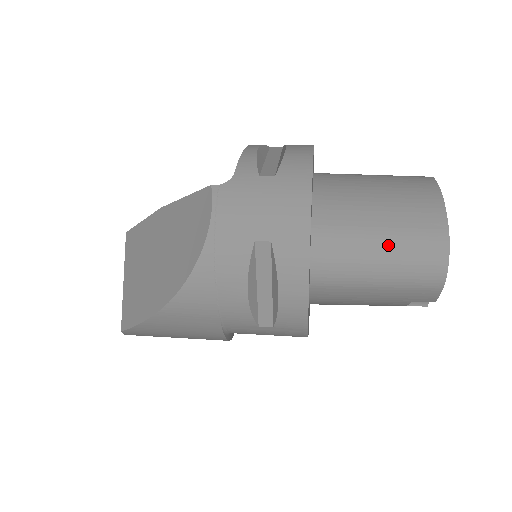
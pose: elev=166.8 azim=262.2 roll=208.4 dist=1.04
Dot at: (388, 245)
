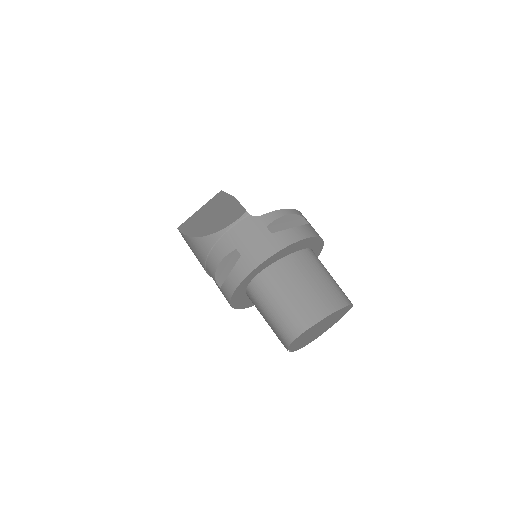
Dot at: (284, 306)
